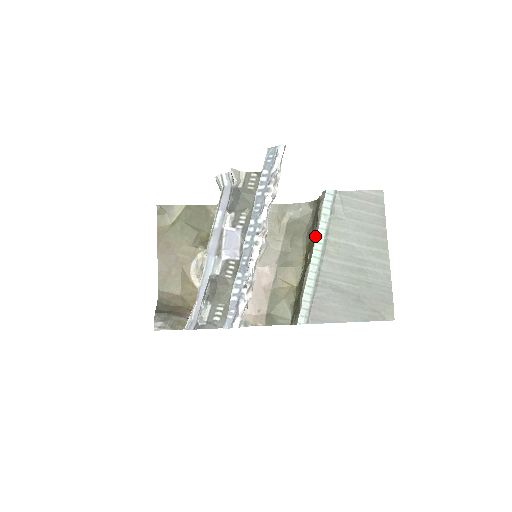
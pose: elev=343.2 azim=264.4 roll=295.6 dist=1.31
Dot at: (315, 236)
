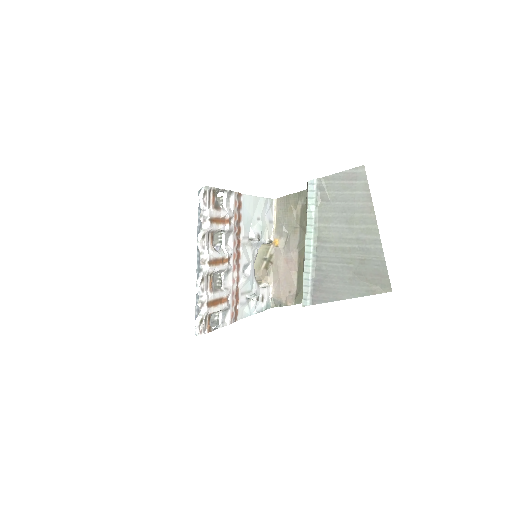
Dot at: (306, 226)
